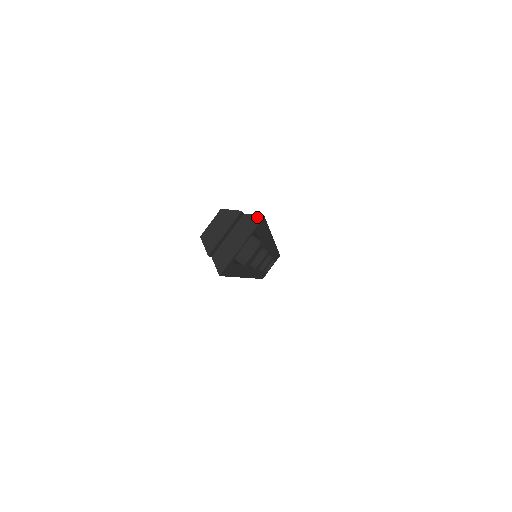
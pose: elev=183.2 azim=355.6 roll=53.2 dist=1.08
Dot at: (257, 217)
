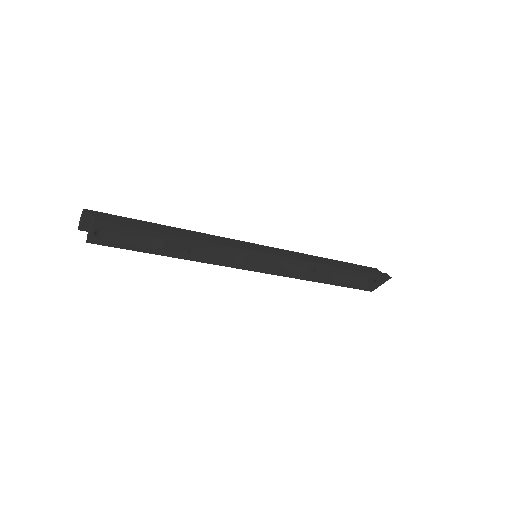
Dot at: (94, 219)
